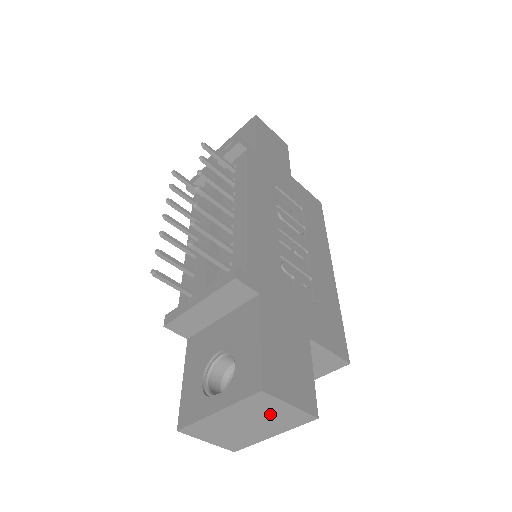
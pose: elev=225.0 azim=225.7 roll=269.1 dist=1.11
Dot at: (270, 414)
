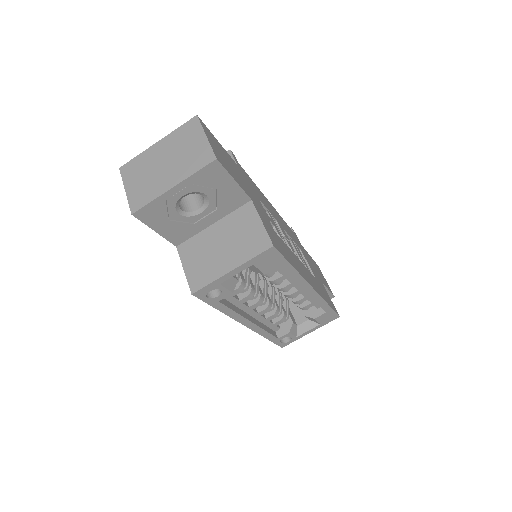
Dot at: (187, 148)
